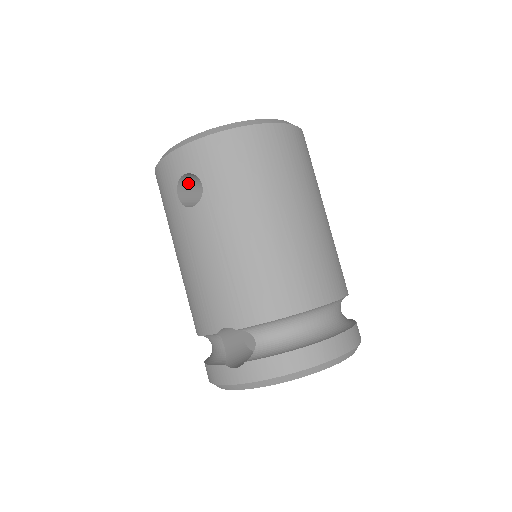
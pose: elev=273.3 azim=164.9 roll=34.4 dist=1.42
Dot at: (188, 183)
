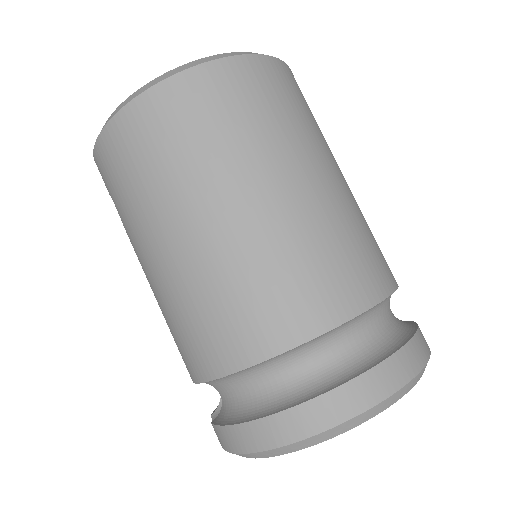
Dot at: occluded
